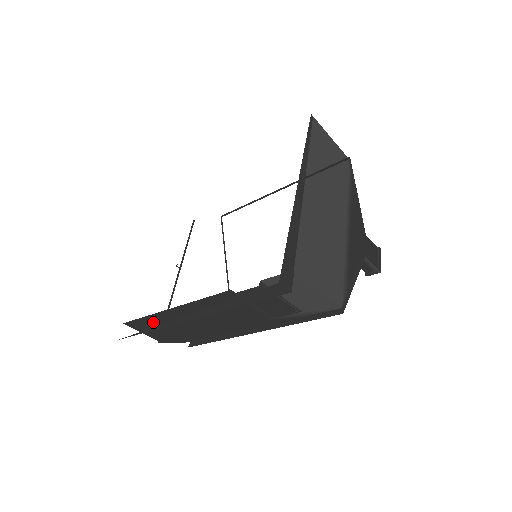
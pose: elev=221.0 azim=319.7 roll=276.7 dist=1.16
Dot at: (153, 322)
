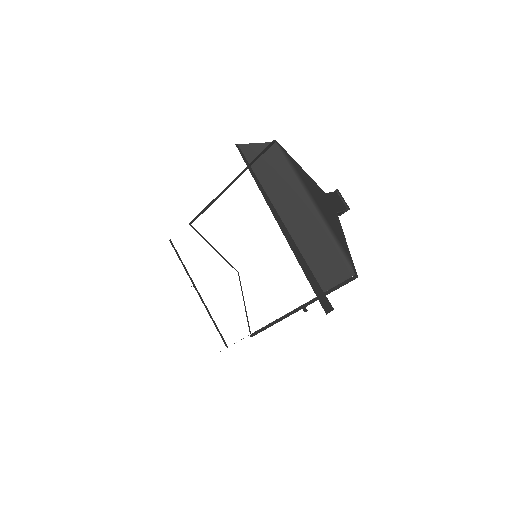
Dot at: occluded
